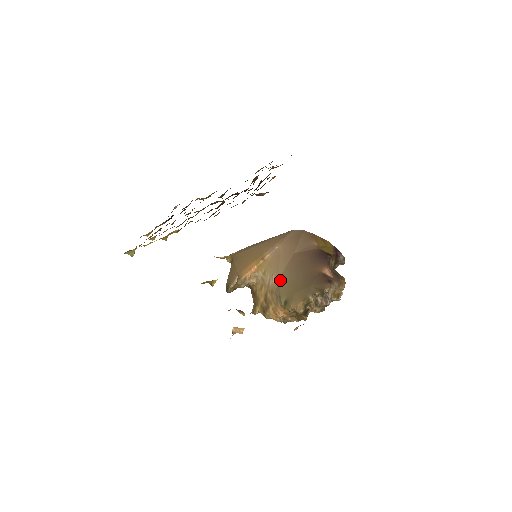
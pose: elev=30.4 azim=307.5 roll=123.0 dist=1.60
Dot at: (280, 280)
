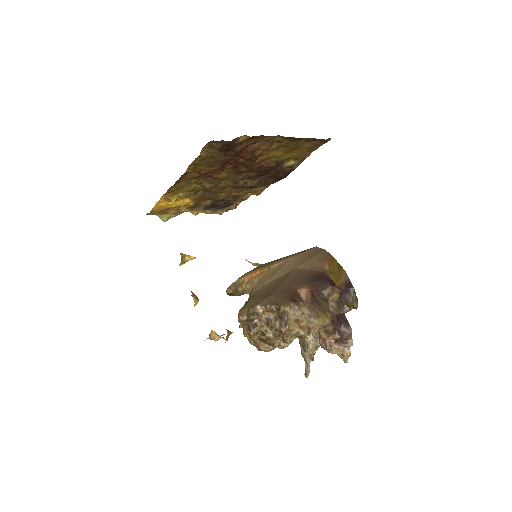
Dot at: (260, 287)
